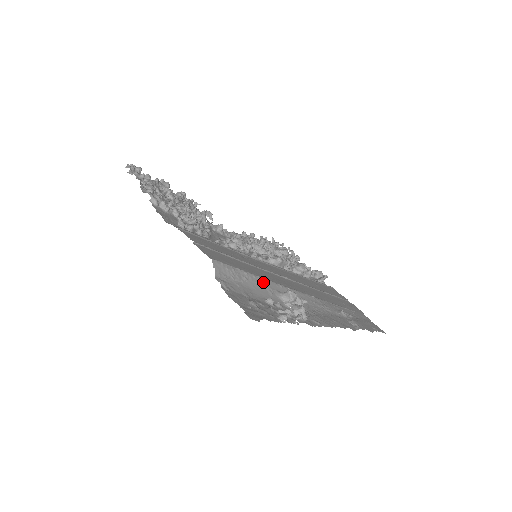
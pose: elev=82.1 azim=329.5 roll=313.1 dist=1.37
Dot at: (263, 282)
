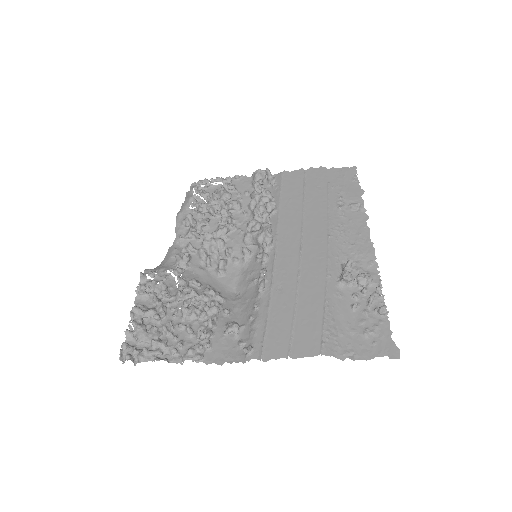
Dot at: (331, 299)
